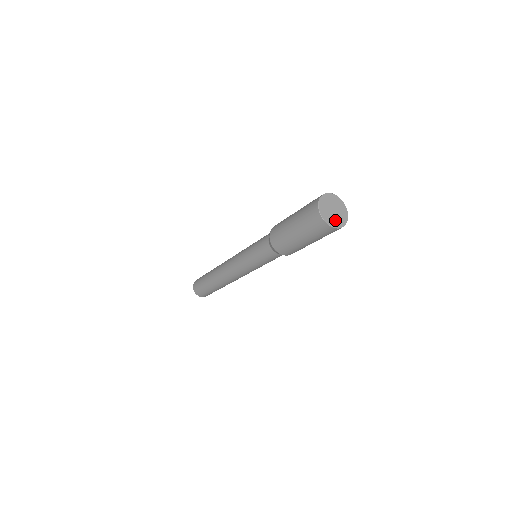
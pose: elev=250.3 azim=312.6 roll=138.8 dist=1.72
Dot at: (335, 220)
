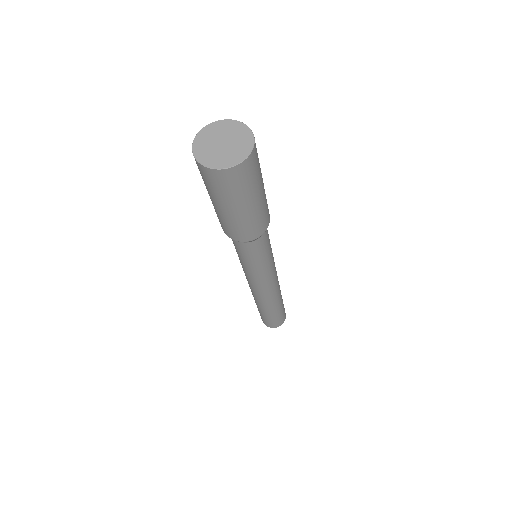
Dot at: (219, 157)
